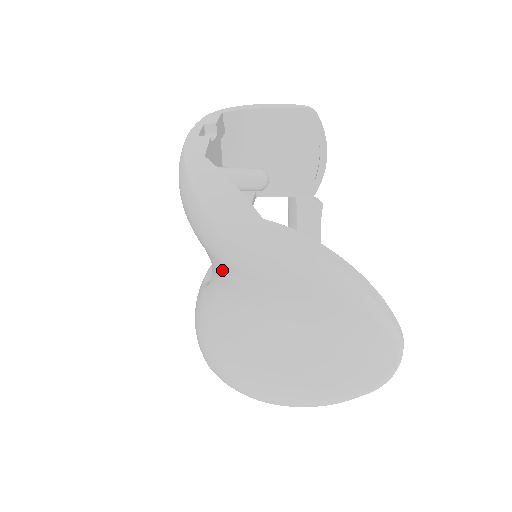
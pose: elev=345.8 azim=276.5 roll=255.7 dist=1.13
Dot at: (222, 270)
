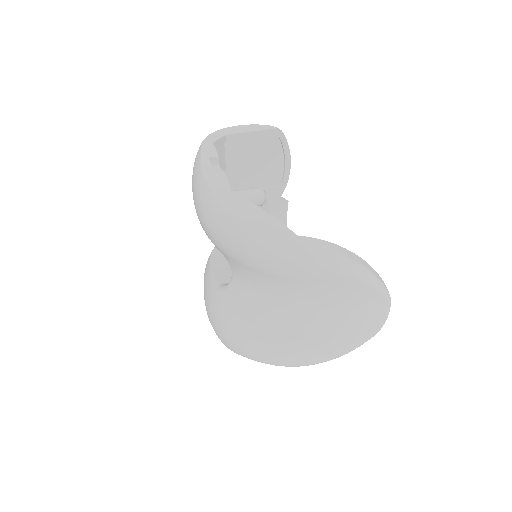
Dot at: (257, 277)
